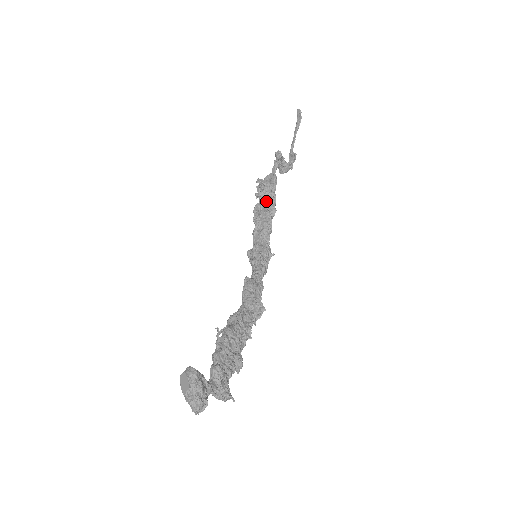
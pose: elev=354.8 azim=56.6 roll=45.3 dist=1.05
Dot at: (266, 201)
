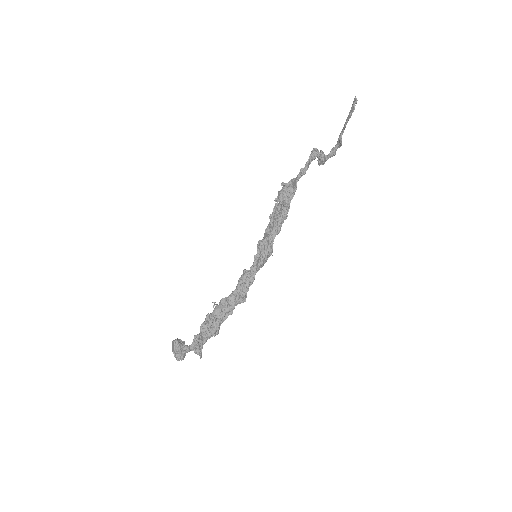
Dot at: (282, 207)
